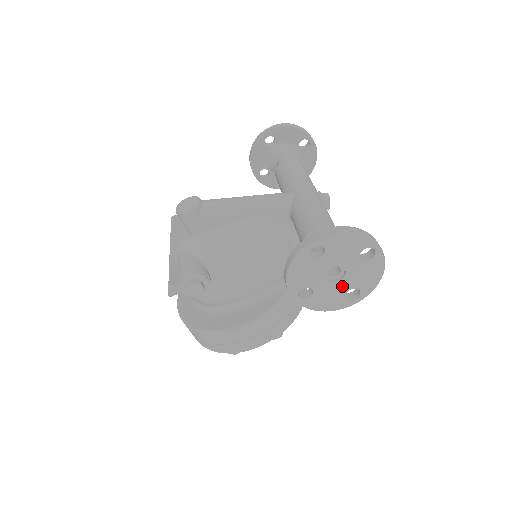
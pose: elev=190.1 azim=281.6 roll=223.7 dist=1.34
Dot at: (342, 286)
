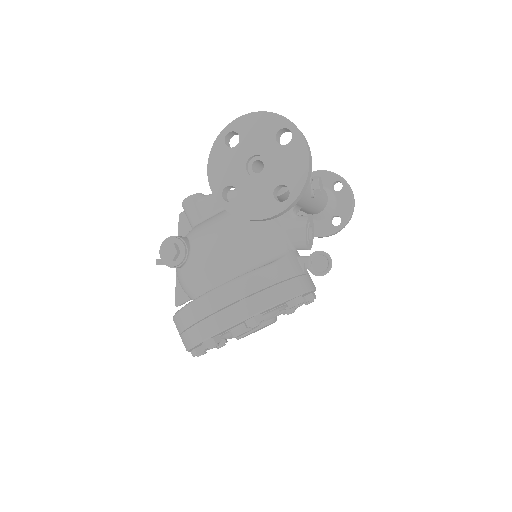
Dot at: (266, 182)
